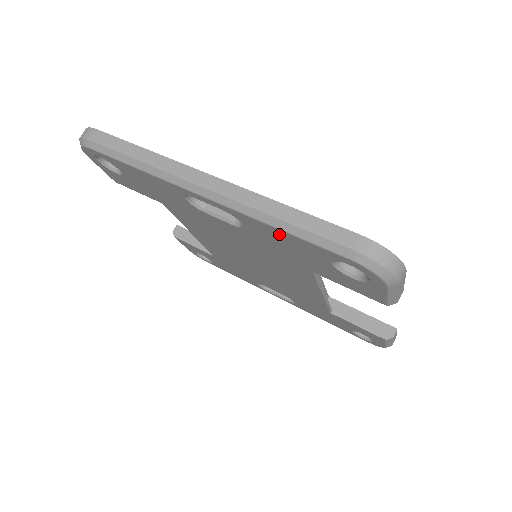
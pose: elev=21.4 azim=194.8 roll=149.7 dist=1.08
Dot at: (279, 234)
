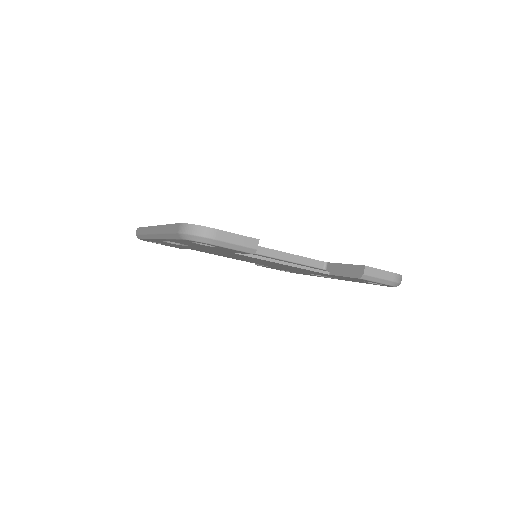
Dot at: (177, 241)
